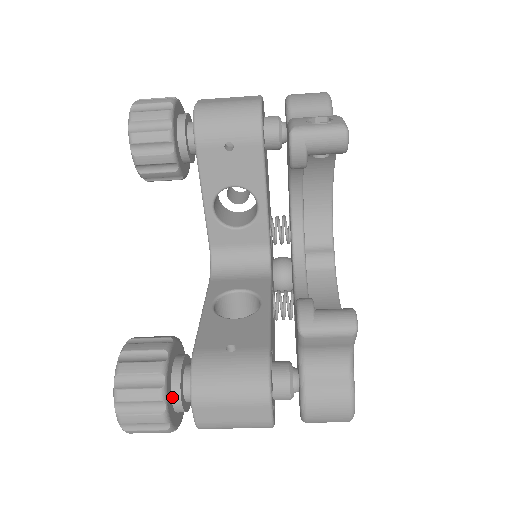
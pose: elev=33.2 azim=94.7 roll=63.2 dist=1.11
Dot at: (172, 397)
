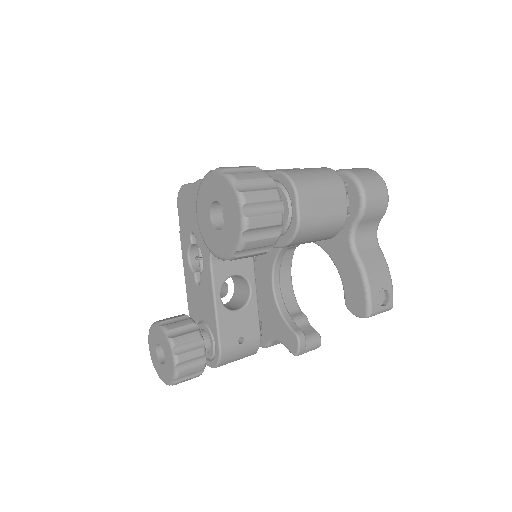
Dot at: occluded
